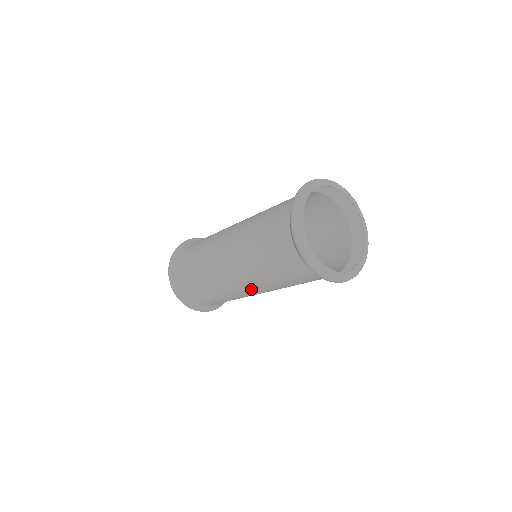
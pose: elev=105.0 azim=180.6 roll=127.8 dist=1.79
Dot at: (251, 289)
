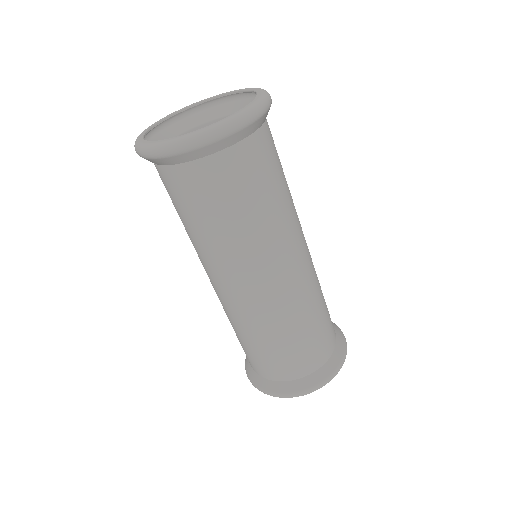
Dot at: (239, 282)
